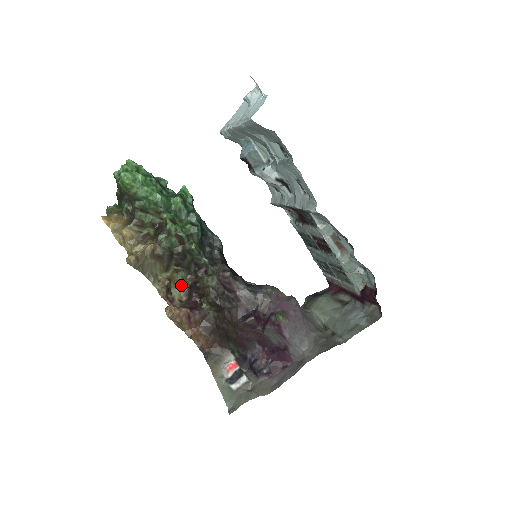
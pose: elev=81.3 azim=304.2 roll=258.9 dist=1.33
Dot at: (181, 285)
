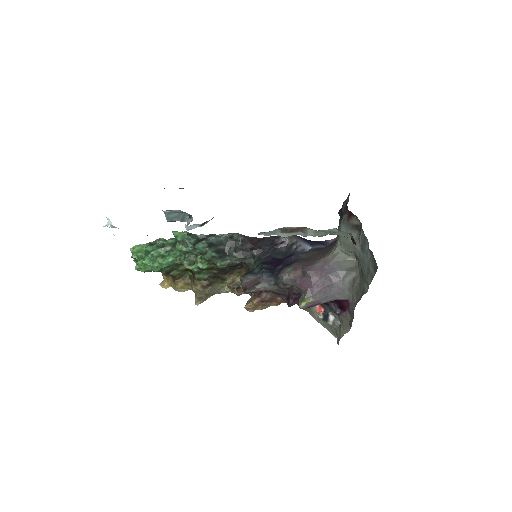
Dot at: occluded
